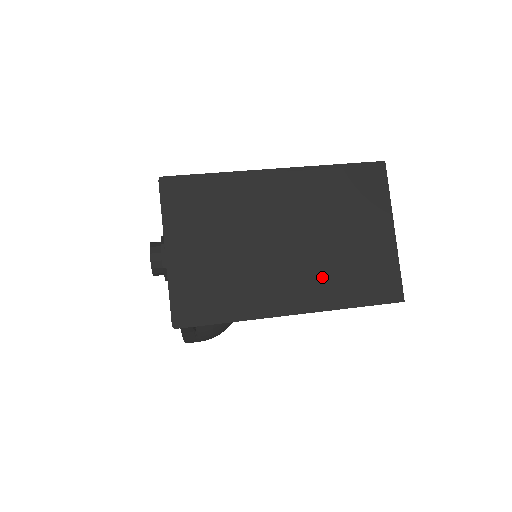
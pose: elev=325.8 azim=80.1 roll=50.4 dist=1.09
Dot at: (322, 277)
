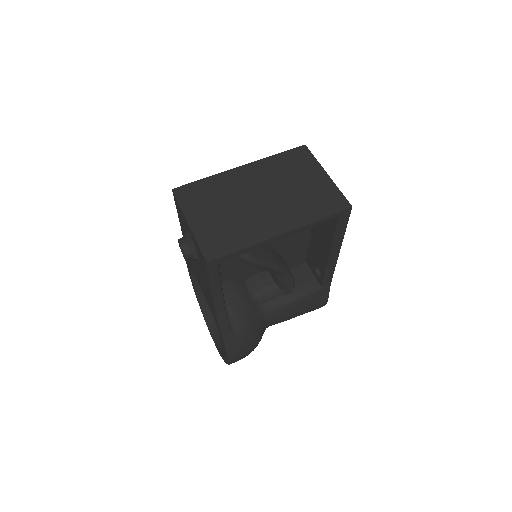
Dot at: (293, 209)
